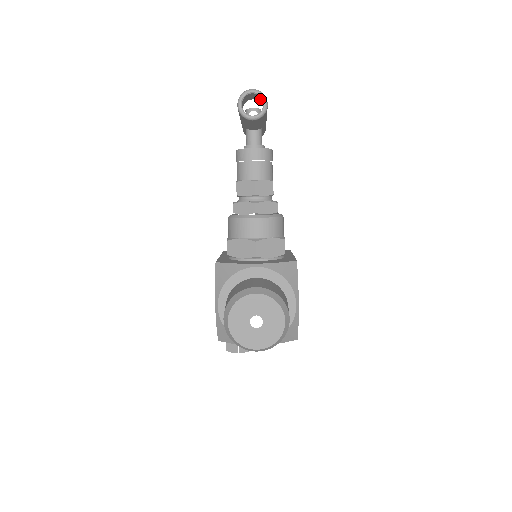
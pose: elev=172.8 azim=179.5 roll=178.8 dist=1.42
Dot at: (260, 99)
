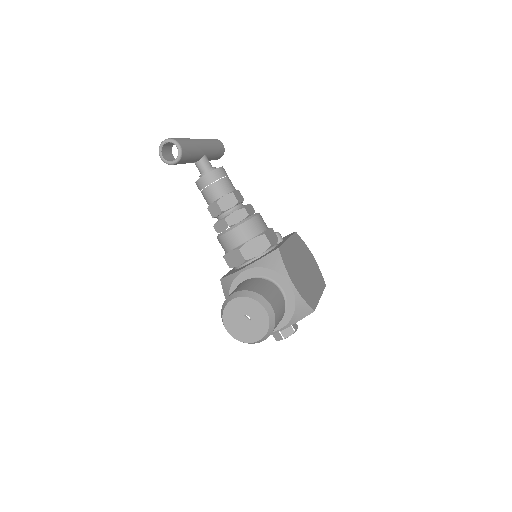
Dot at: occluded
